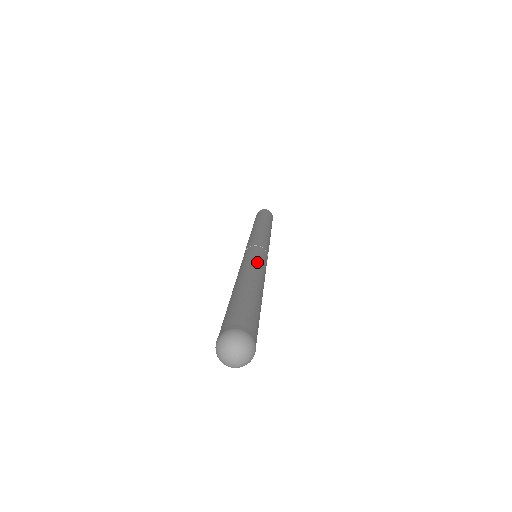
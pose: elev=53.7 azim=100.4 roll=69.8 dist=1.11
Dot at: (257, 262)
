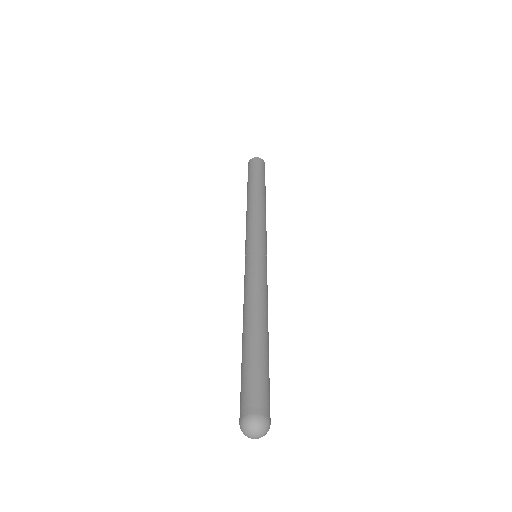
Dot at: (262, 286)
